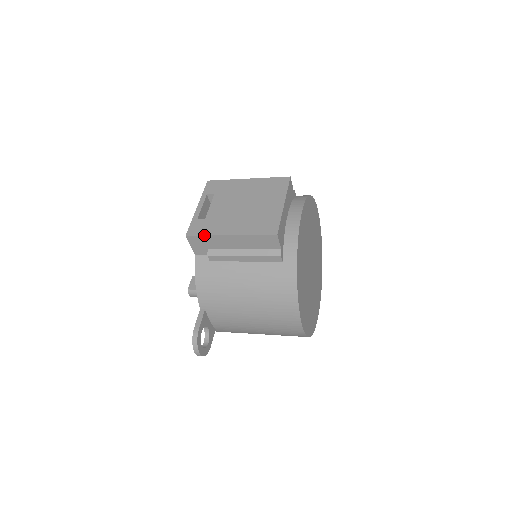
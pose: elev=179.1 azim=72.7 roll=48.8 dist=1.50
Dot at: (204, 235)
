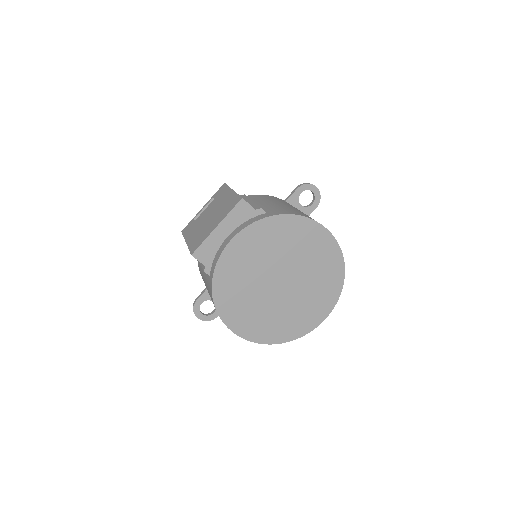
Dot at: (183, 236)
